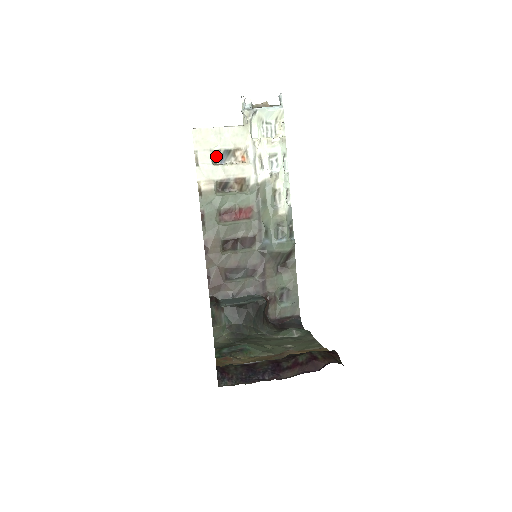
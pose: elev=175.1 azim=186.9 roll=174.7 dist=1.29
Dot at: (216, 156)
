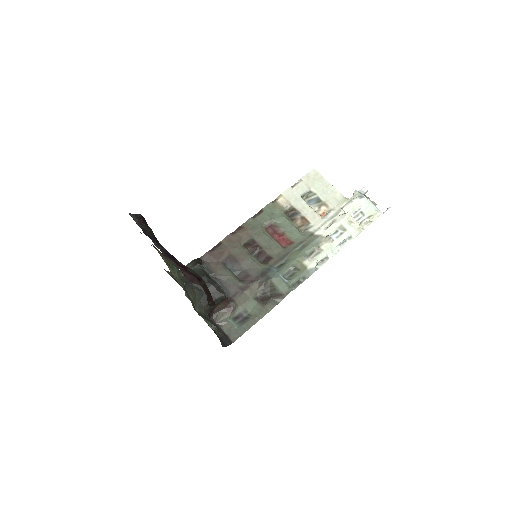
Dot at: (309, 196)
